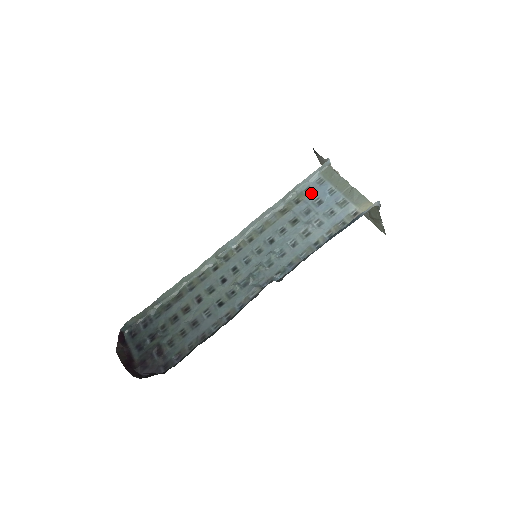
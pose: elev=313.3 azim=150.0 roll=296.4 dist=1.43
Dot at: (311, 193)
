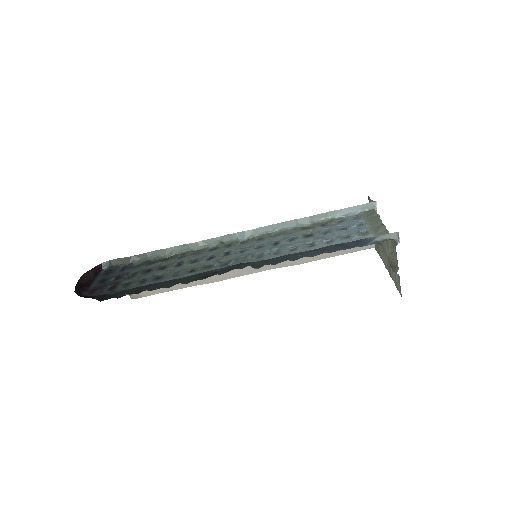
Dot at: (341, 222)
